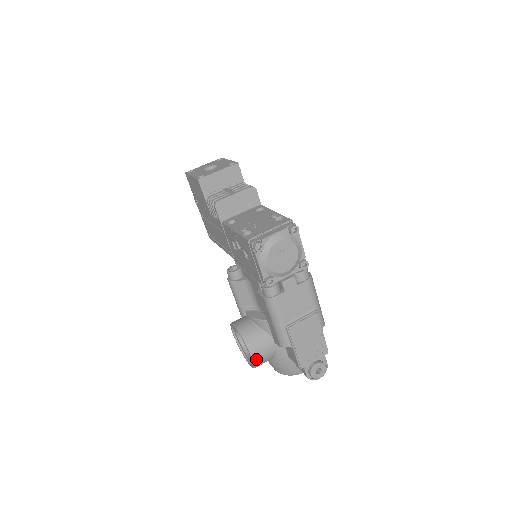
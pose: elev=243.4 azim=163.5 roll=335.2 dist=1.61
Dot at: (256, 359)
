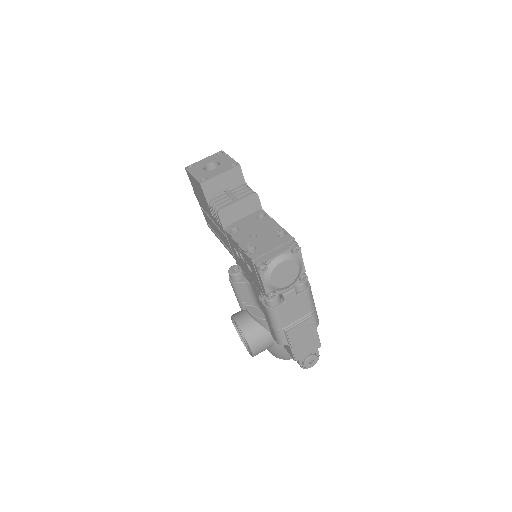
Dot at: (255, 351)
